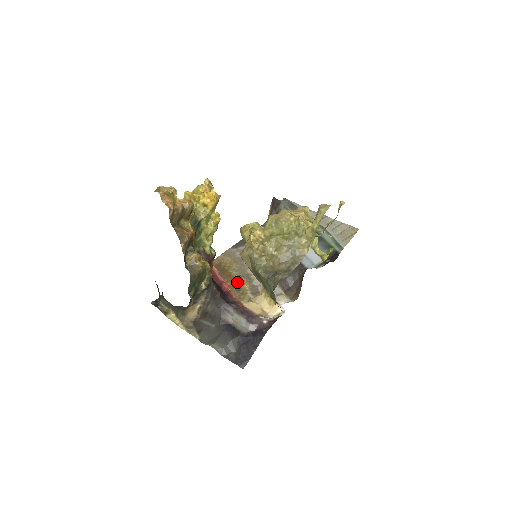
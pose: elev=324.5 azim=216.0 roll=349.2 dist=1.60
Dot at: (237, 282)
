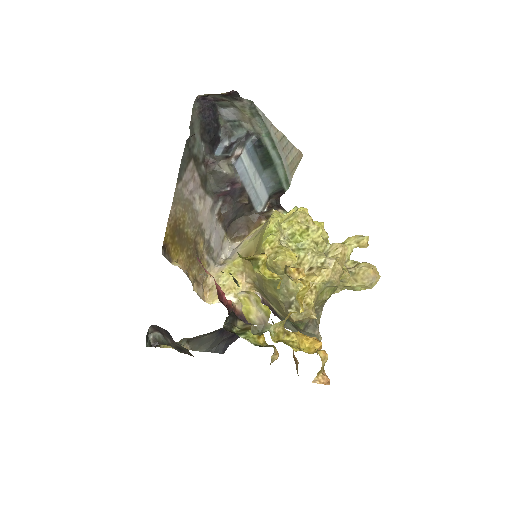
Dot at: (195, 245)
